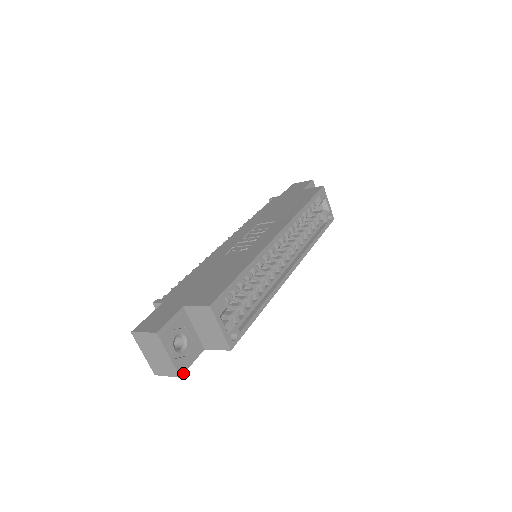
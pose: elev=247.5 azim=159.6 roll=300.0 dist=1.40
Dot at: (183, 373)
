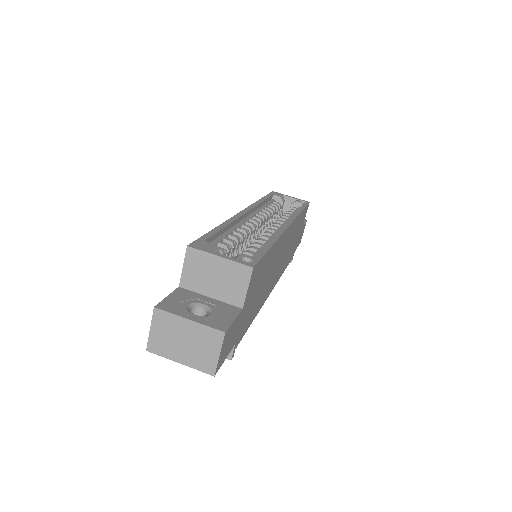
Dot at: (226, 329)
